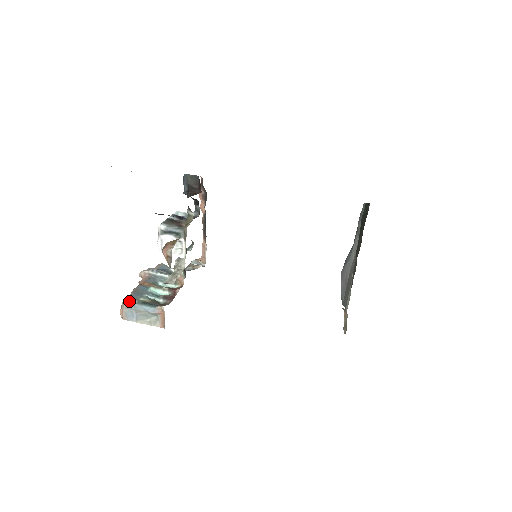
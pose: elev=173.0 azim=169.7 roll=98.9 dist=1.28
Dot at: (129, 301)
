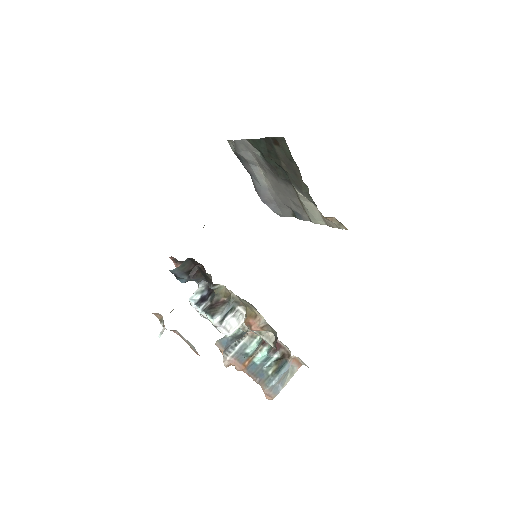
Dot at: (268, 384)
